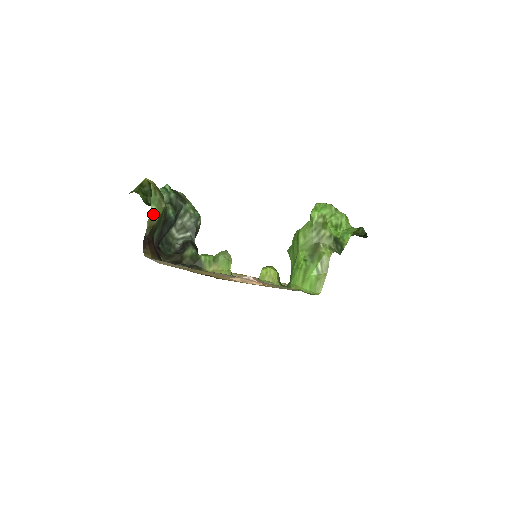
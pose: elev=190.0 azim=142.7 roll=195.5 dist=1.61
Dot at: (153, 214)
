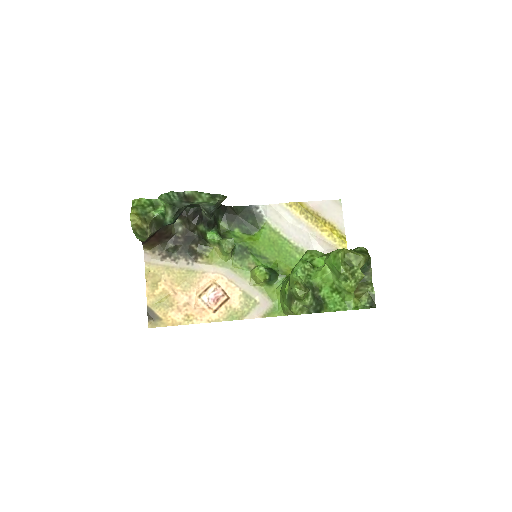
Dot at: (139, 239)
